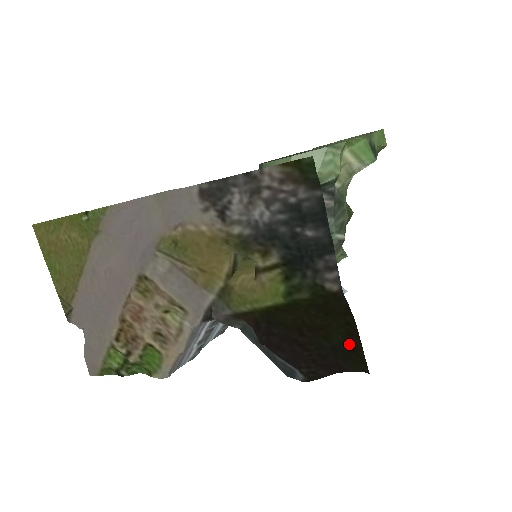
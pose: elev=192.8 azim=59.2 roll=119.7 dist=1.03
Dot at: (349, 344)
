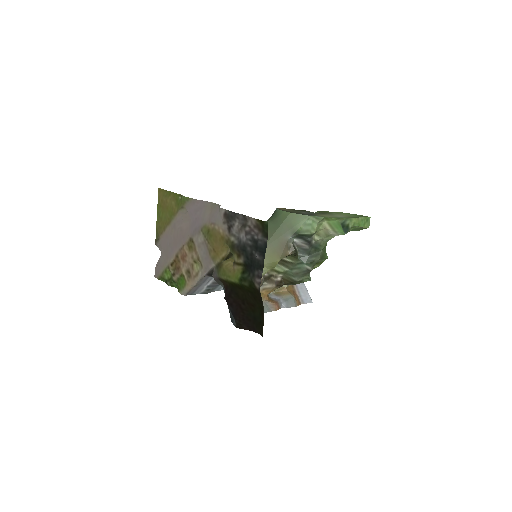
Dot at: (261, 319)
